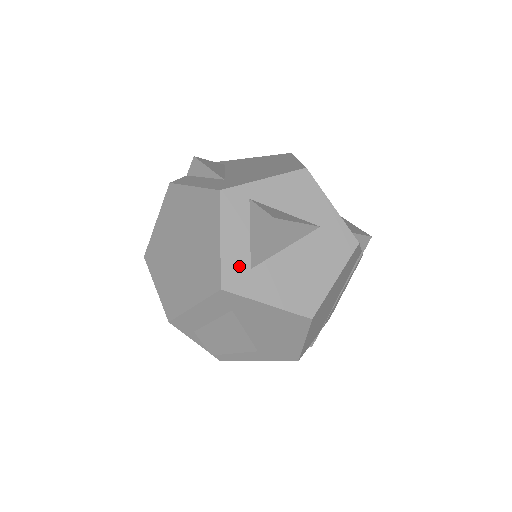
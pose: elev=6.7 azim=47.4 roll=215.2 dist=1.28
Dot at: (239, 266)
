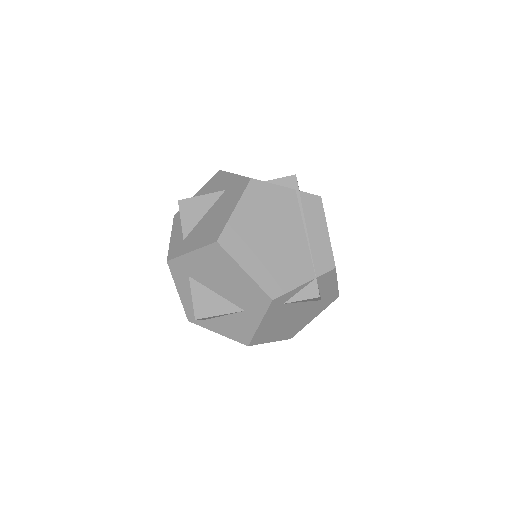
Dot at: (178, 243)
